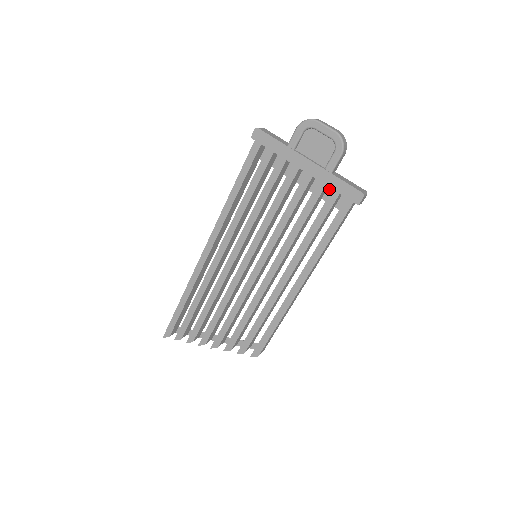
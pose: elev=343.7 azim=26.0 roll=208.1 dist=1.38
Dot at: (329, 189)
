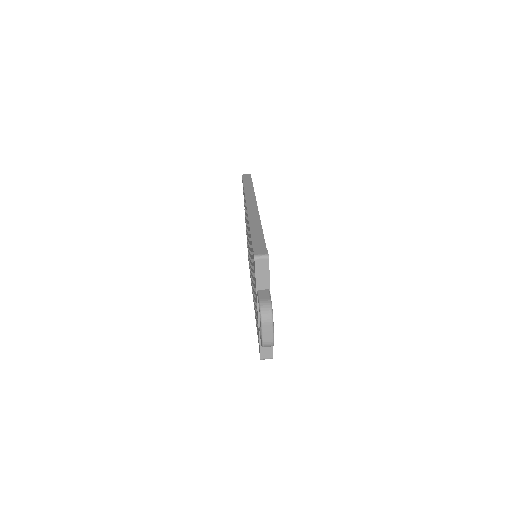
Dot at: occluded
